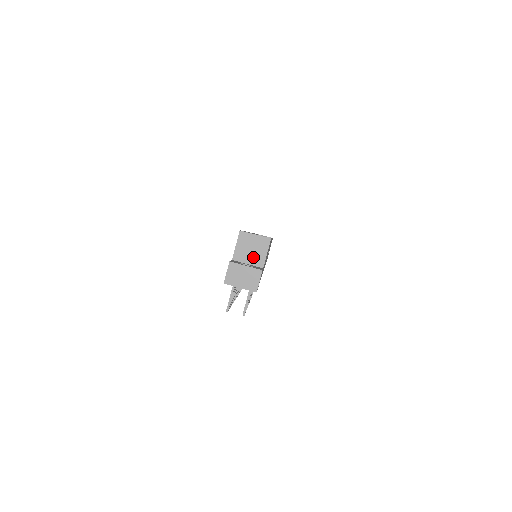
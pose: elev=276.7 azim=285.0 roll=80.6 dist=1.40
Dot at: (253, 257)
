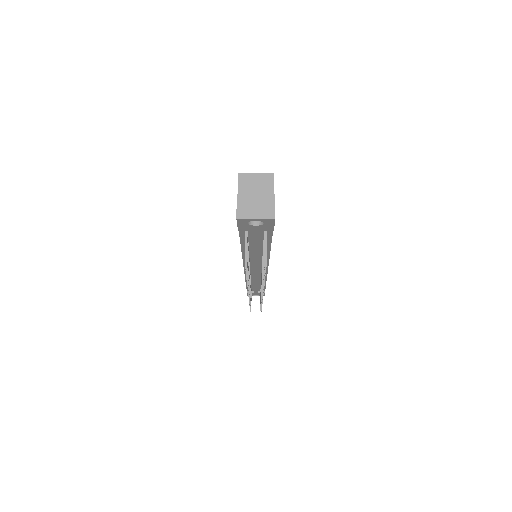
Dot at: occluded
